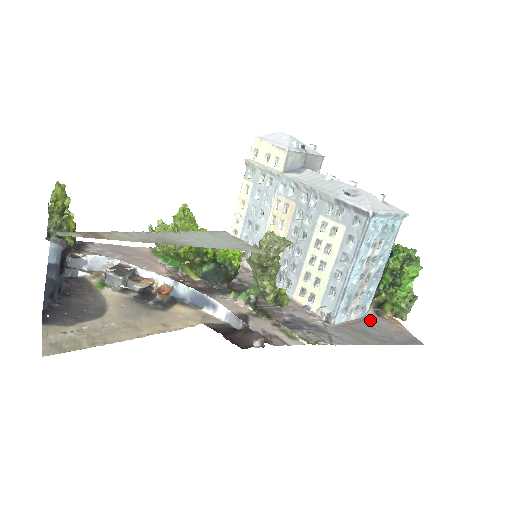
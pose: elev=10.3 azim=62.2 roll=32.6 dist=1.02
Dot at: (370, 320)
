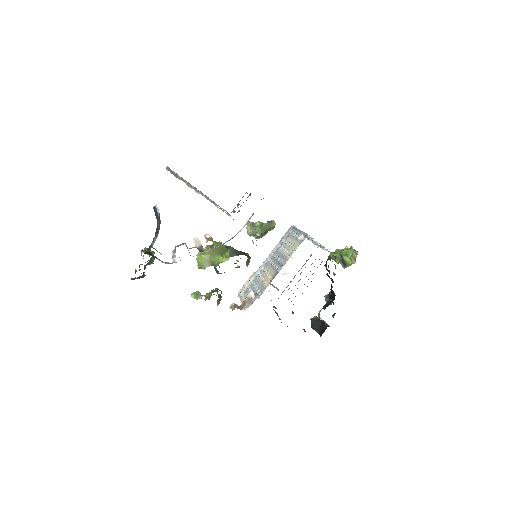
Dot at: occluded
